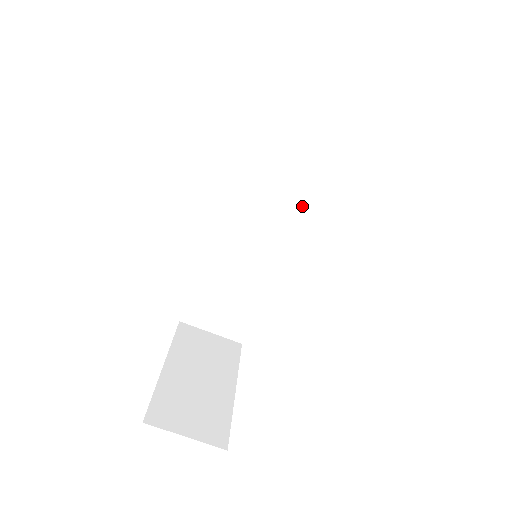
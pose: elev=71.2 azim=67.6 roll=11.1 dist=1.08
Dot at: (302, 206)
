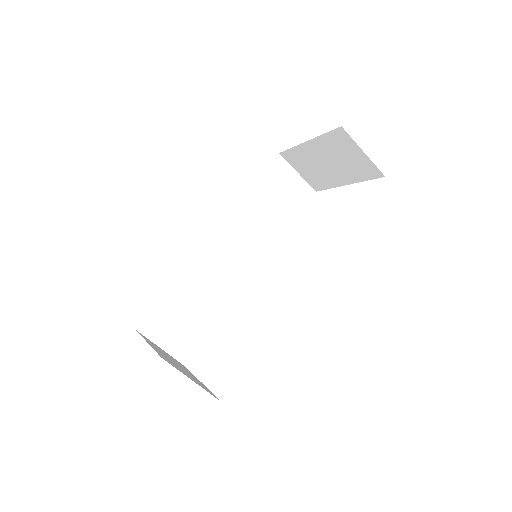
Dot at: (264, 251)
